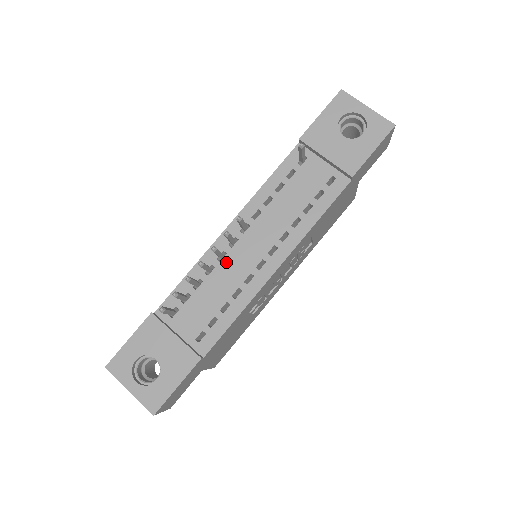
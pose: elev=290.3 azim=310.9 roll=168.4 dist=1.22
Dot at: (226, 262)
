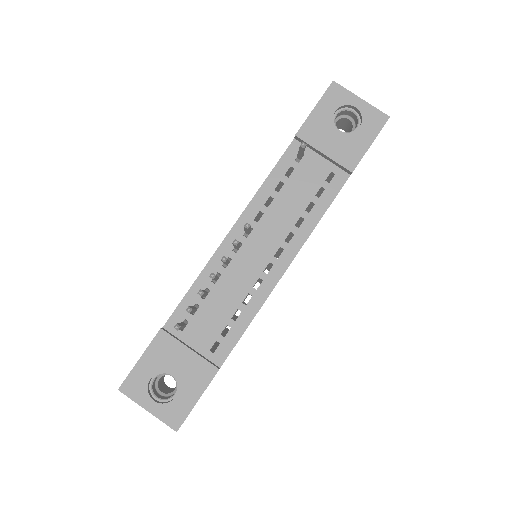
Dot at: (232, 268)
